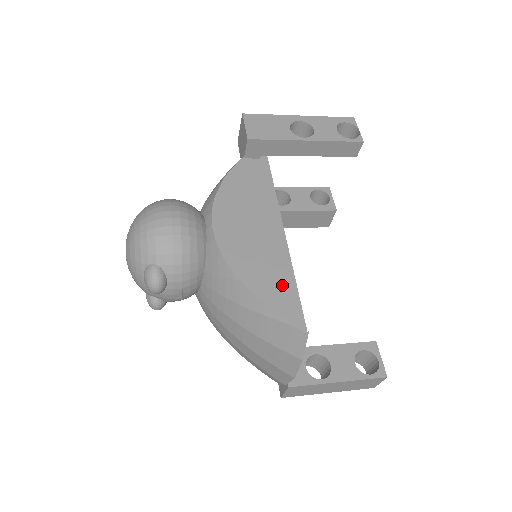
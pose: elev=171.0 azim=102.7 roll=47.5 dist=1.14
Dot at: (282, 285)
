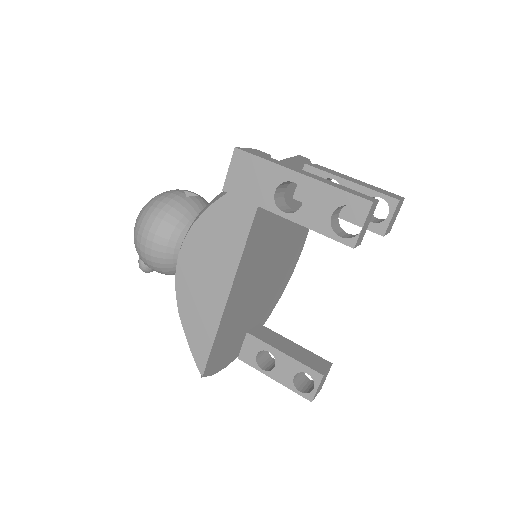
Dot at: (204, 334)
